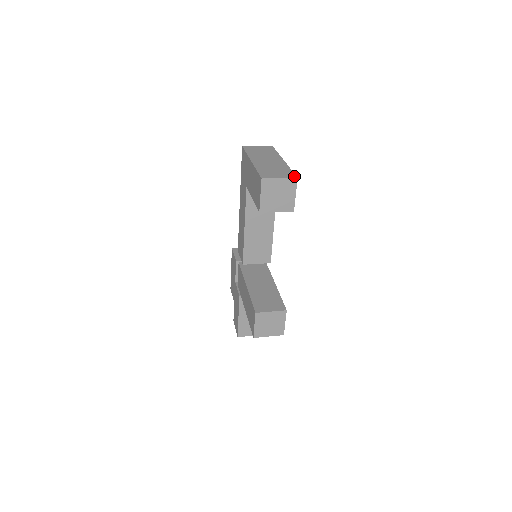
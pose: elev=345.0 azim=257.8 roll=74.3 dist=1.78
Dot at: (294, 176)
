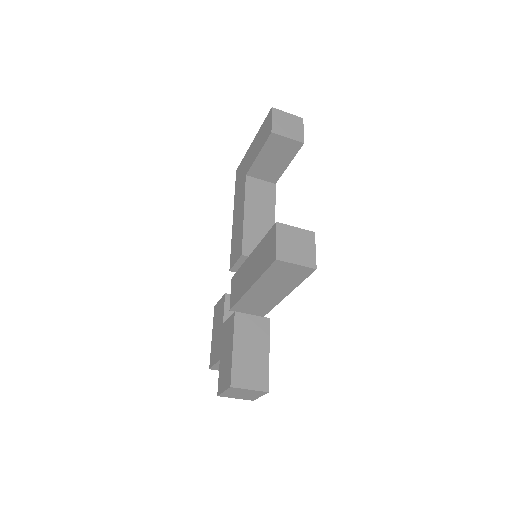
Dot at: occluded
